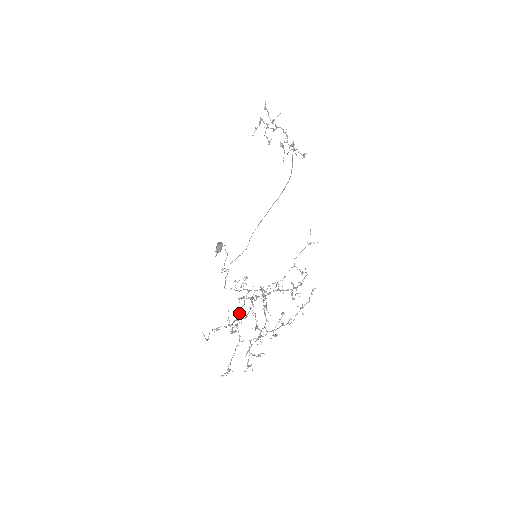
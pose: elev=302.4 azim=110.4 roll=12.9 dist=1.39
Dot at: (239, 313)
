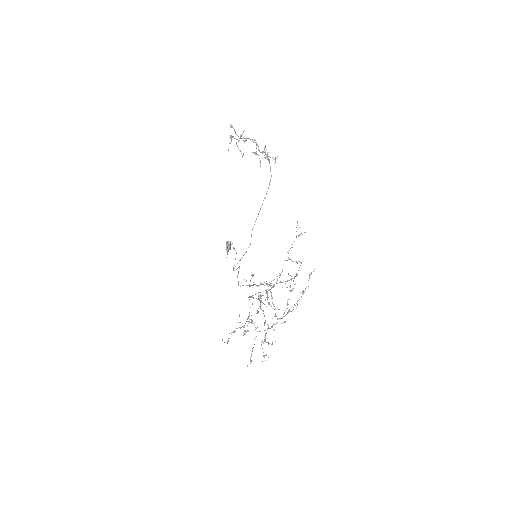
Dot at: occluded
